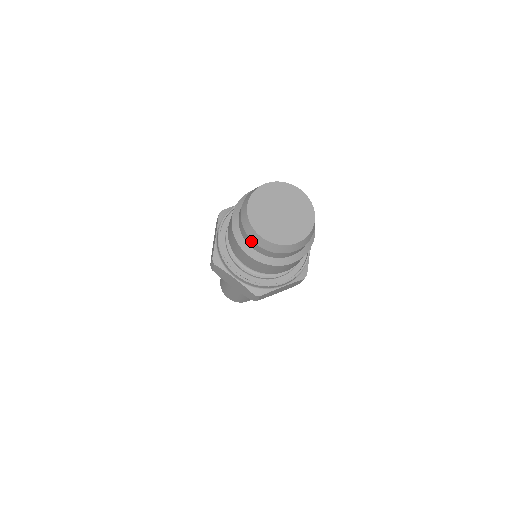
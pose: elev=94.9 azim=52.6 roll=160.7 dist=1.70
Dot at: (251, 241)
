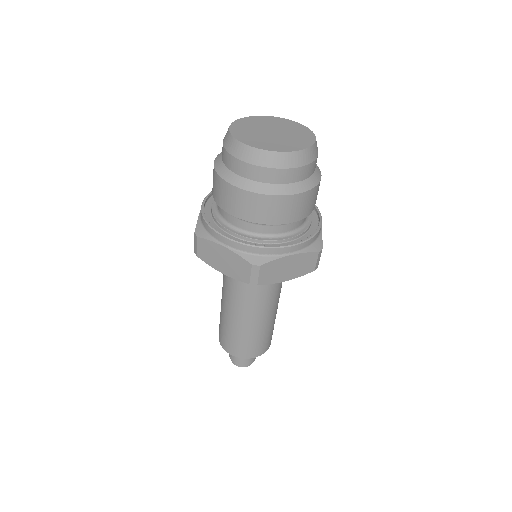
Dot at: (236, 161)
